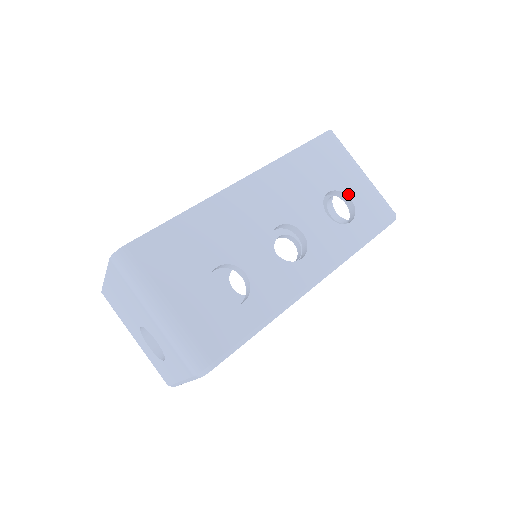
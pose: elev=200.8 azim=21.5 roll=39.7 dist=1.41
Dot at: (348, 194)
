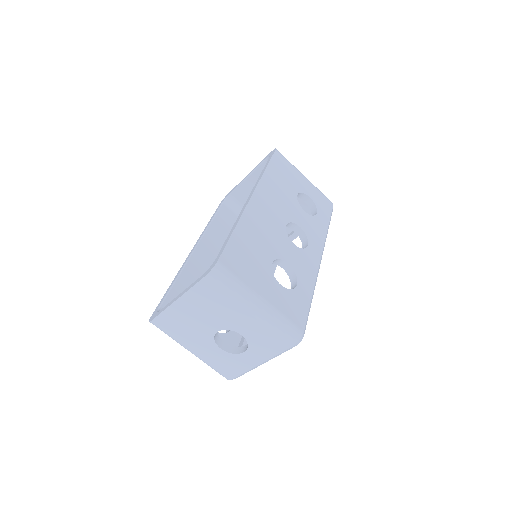
Dot at: (307, 194)
